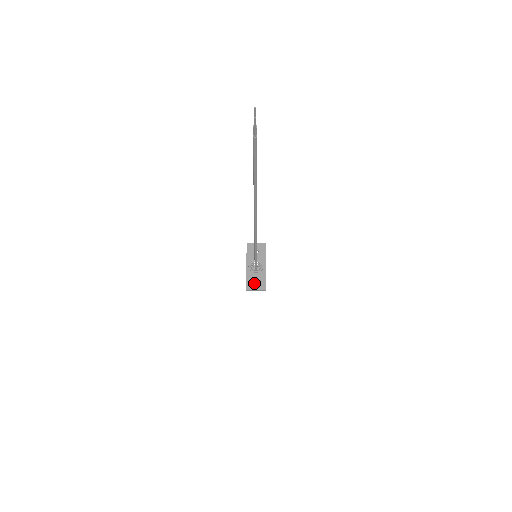
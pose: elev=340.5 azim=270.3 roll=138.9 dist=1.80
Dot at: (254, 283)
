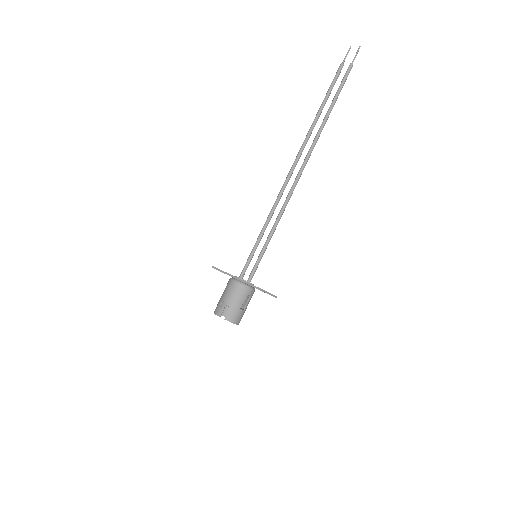
Dot at: occluded
